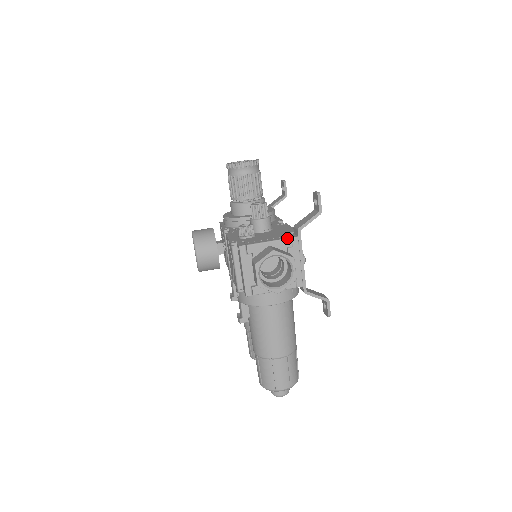
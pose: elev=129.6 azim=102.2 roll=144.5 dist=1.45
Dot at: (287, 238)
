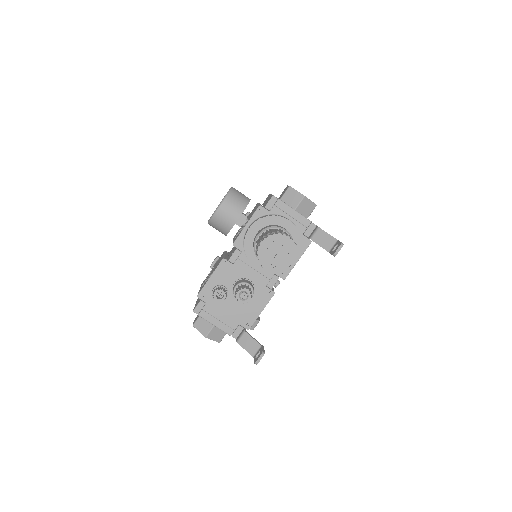
Dot at: (228, 334)
